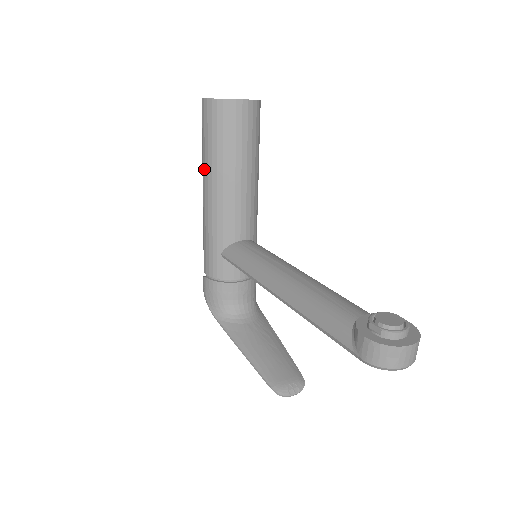
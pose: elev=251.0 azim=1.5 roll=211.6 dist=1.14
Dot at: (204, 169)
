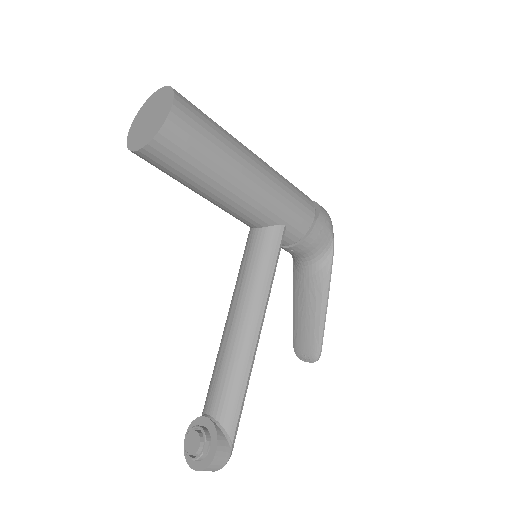
Dot at: occluded
